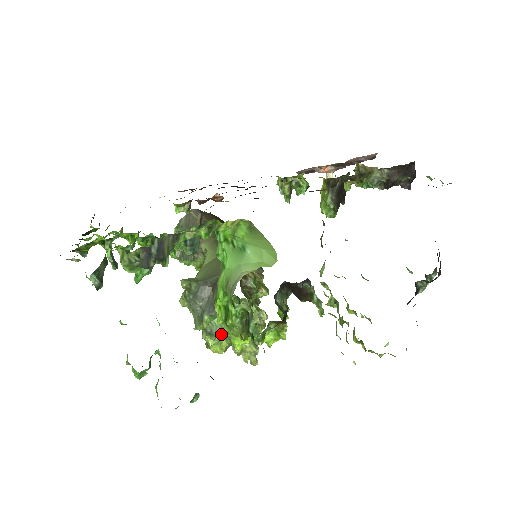
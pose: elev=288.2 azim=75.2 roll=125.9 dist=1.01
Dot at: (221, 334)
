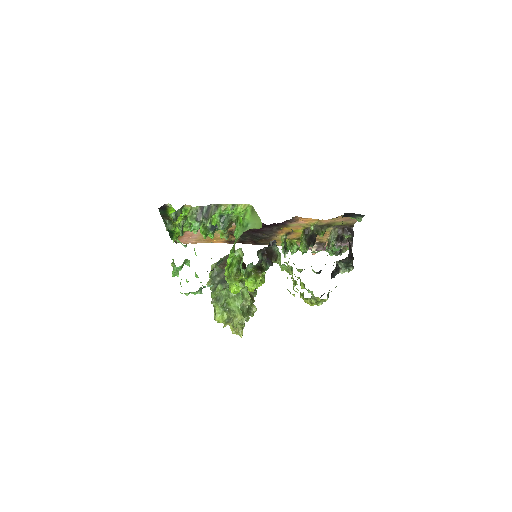
Dot at: (225, 306)
